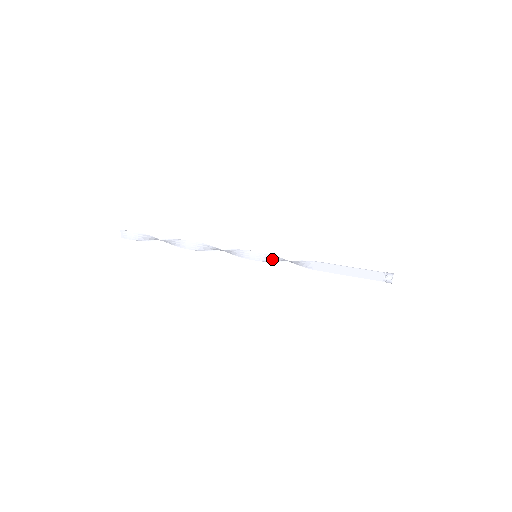
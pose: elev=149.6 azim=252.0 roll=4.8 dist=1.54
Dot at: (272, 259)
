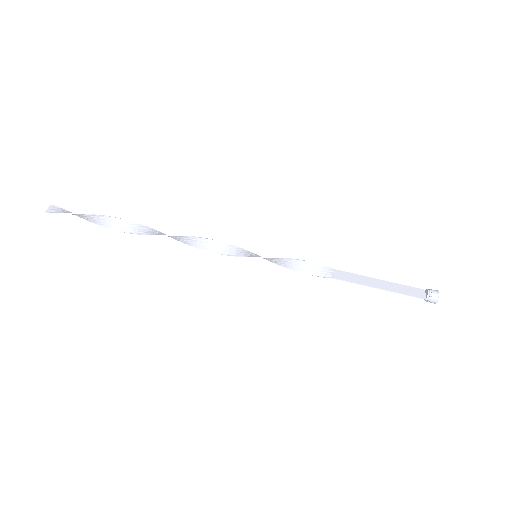
Dot at: (279, 263)
